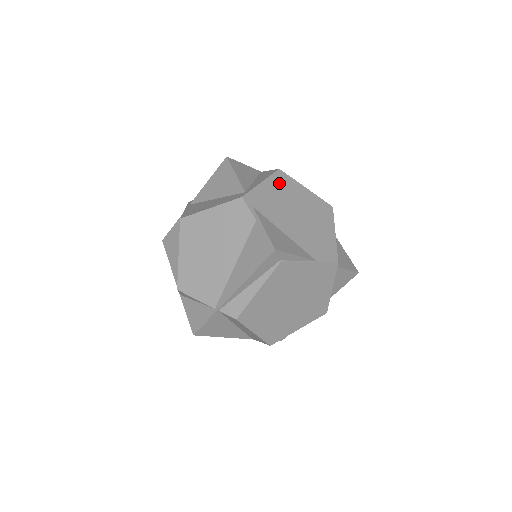
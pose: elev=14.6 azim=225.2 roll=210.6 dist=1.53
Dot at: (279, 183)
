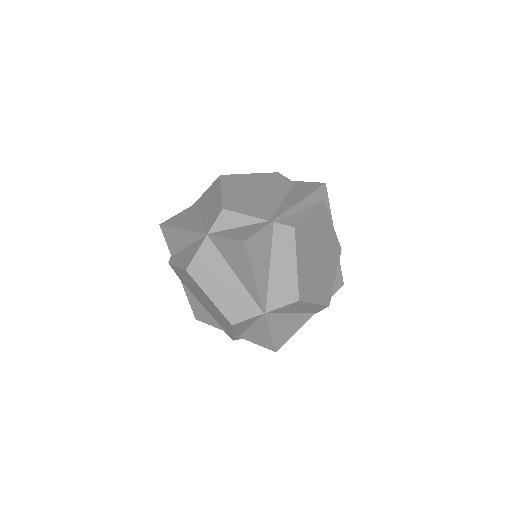
Dot at: occluded
